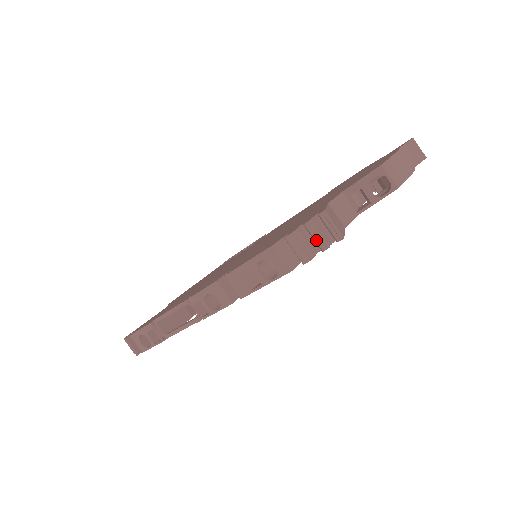
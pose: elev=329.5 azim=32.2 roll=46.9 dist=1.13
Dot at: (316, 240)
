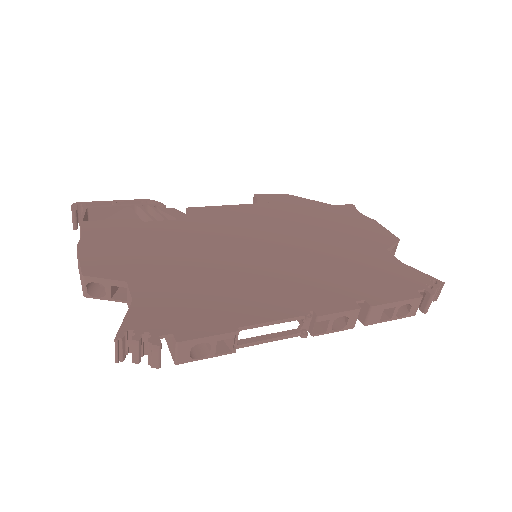
Dot at: occluded
